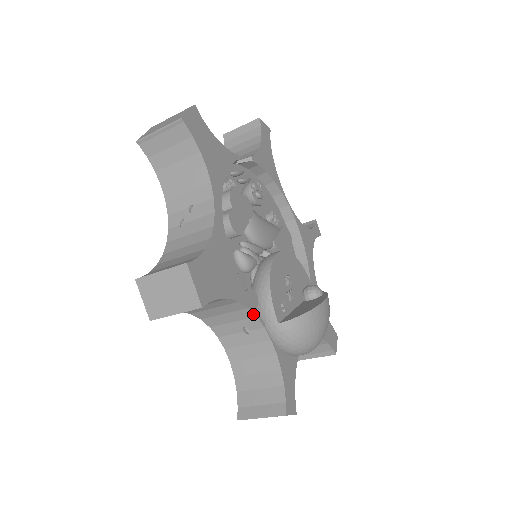
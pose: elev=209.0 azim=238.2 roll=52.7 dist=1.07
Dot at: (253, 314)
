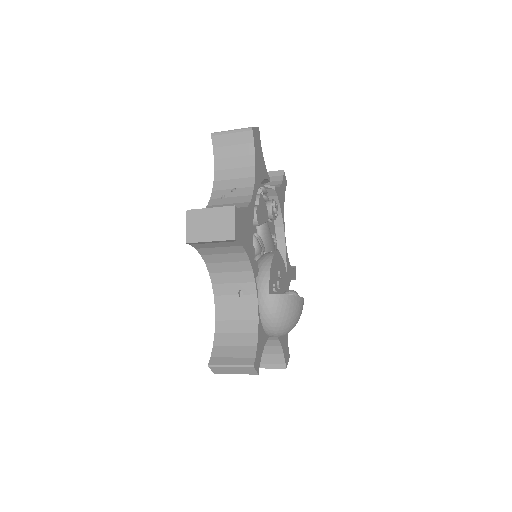
Dot at: (254, 279)
